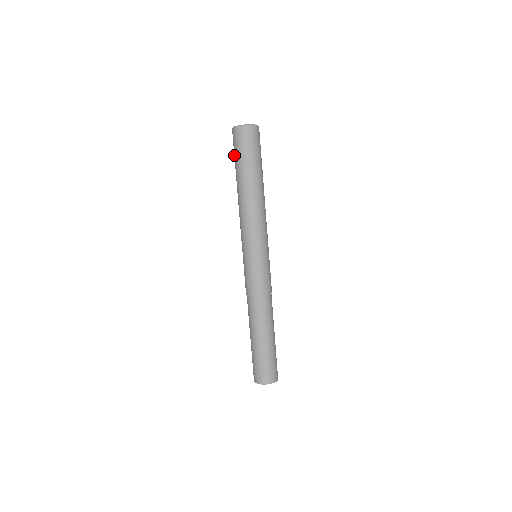
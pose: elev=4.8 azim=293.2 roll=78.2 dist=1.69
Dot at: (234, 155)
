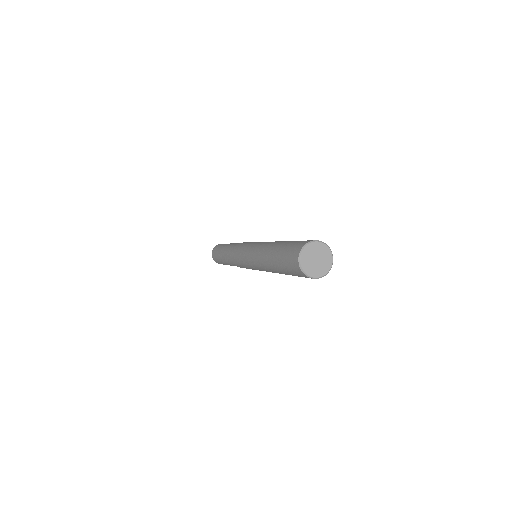
Dot at: (291, 274)
